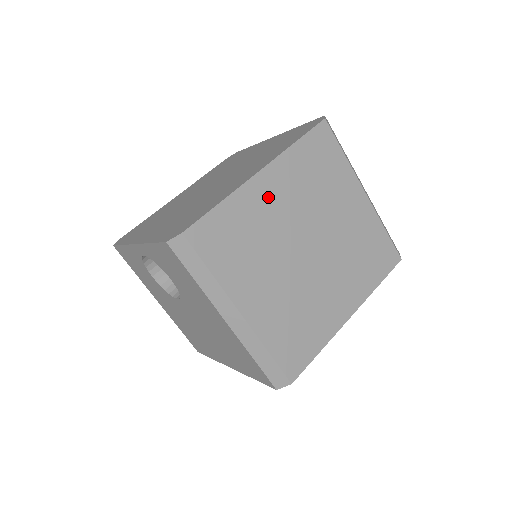
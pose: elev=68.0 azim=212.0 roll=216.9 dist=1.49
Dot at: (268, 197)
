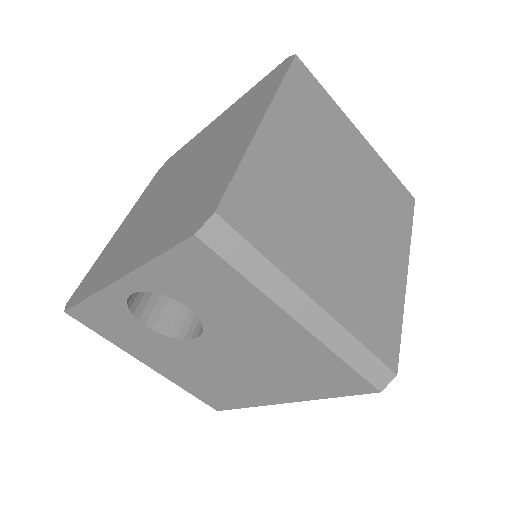
Dot at: (283, 150)
